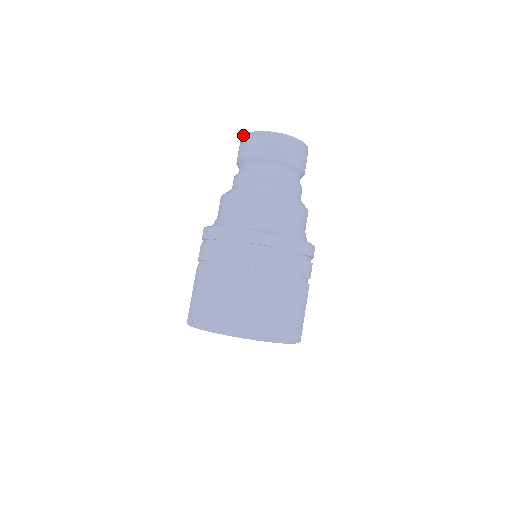
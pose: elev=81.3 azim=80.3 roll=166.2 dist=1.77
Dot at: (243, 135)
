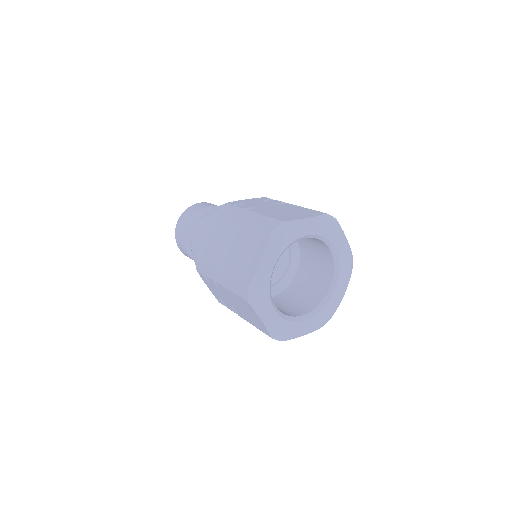
Dot at: occluded
